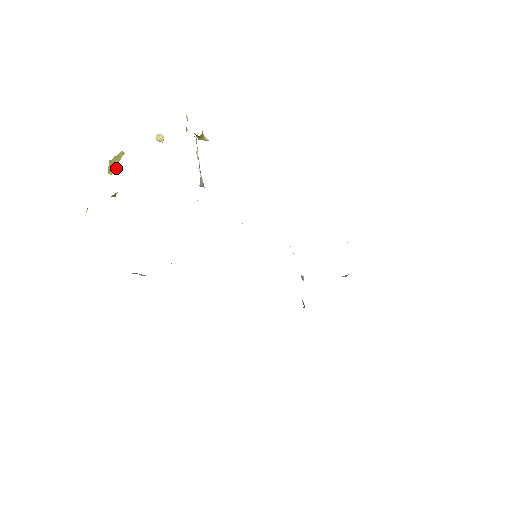
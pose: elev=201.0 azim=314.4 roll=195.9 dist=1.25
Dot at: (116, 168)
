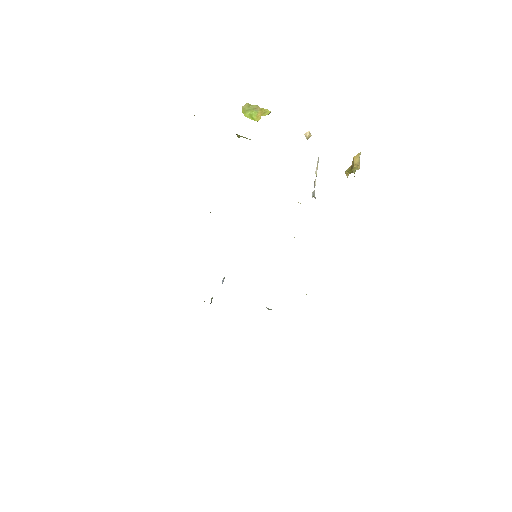
Dot at: (256, 118)
